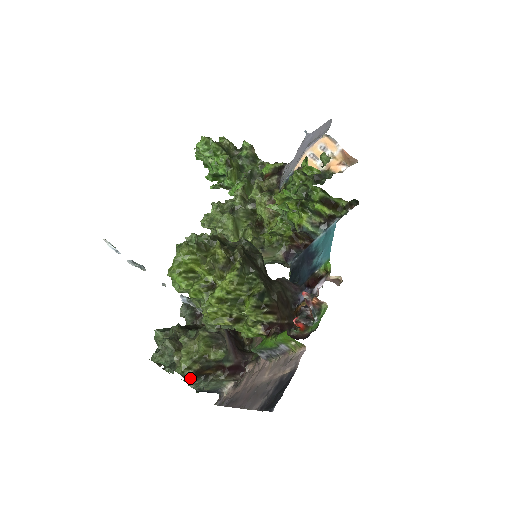
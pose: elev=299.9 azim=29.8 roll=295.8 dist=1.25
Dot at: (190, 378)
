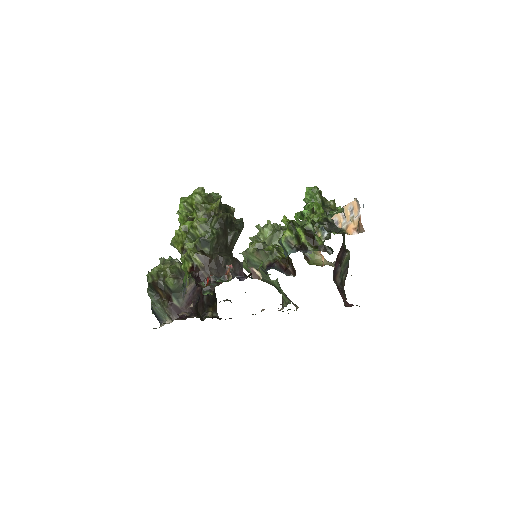
Dot at: (150, 286)
